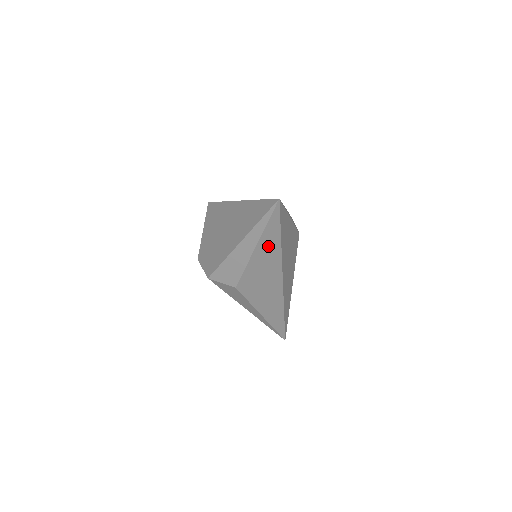
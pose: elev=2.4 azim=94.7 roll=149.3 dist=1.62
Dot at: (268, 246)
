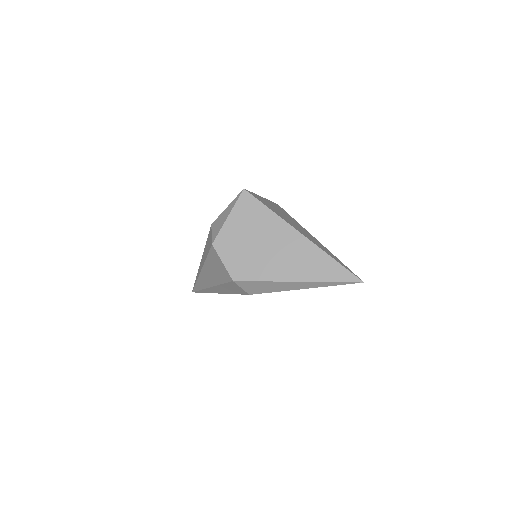
Dot at: occluded
